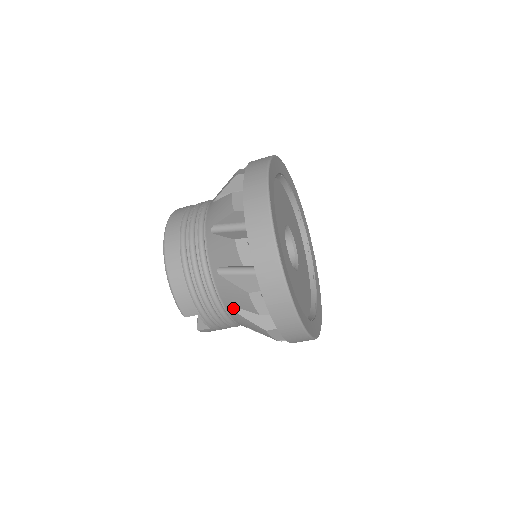
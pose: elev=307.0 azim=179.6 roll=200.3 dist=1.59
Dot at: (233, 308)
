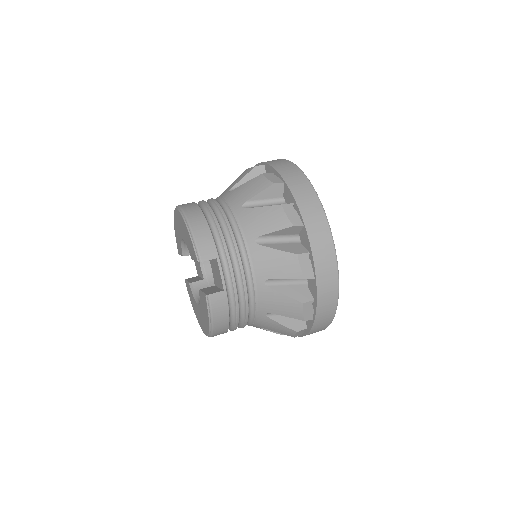
Dot at: (258, 242)
